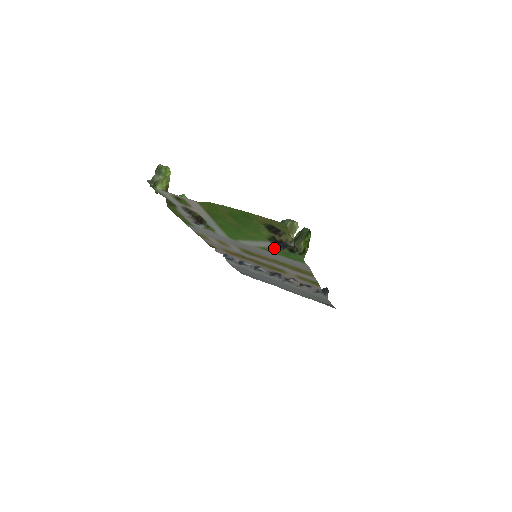
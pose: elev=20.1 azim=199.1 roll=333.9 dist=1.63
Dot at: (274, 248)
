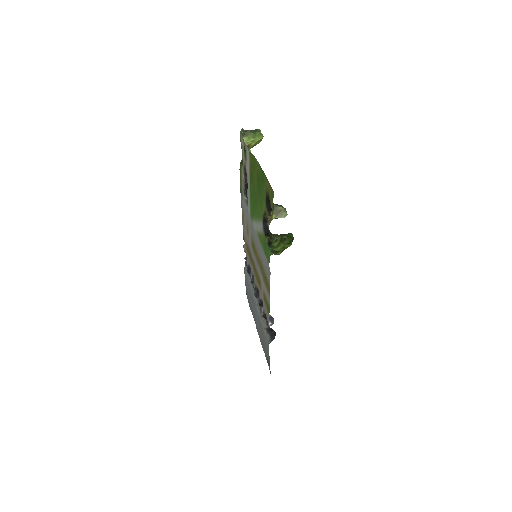
Dot at: (263, 234)
